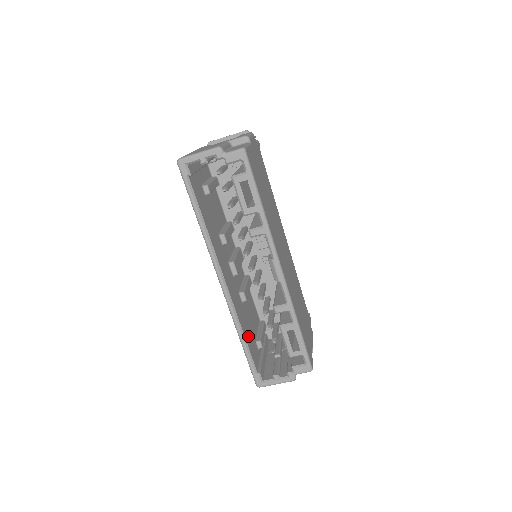
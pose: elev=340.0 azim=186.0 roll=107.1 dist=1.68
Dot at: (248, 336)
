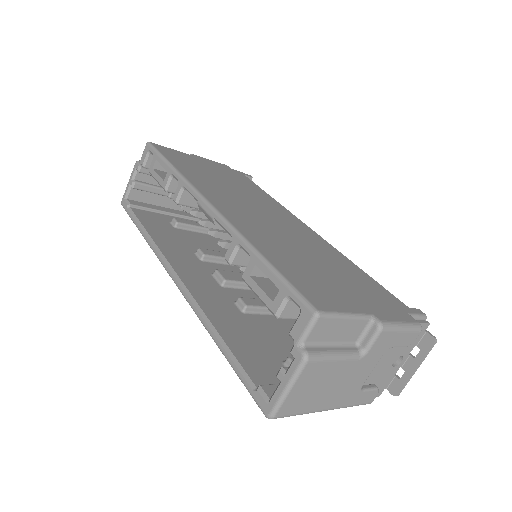
Dot at: (241, 342)
